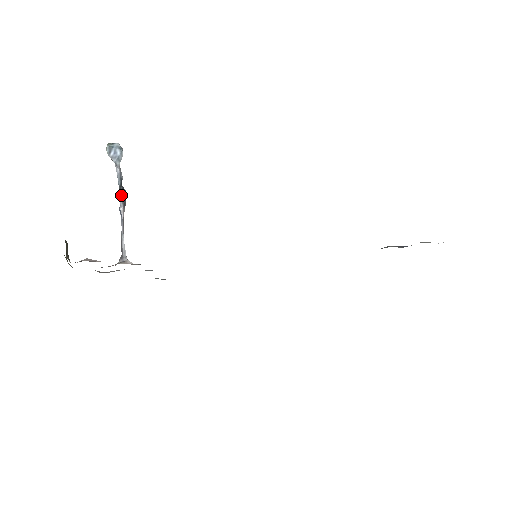
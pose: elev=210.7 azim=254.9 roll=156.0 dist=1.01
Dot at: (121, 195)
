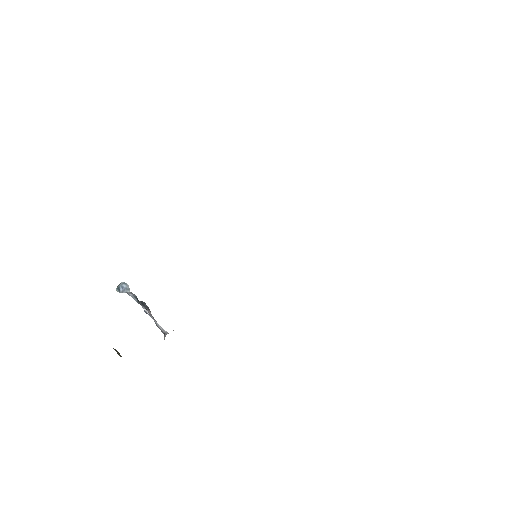
Dot at: (142, 305)
